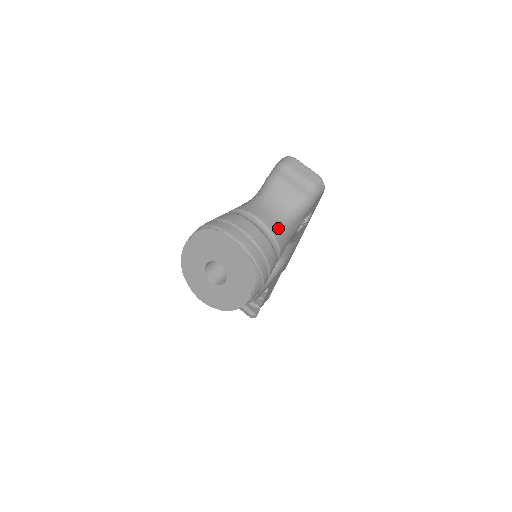
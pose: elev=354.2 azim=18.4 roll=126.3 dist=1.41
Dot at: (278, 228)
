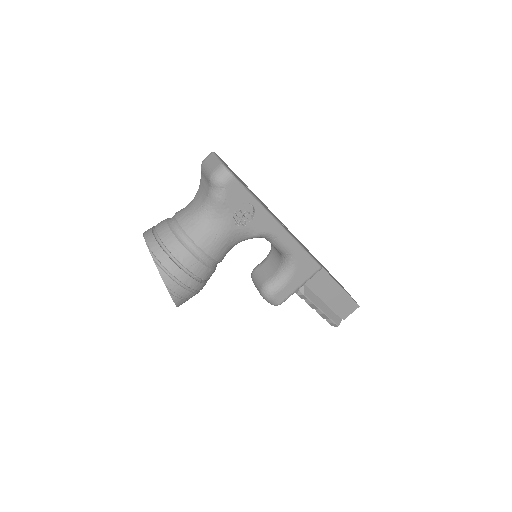
Dot at: (193, 225)
